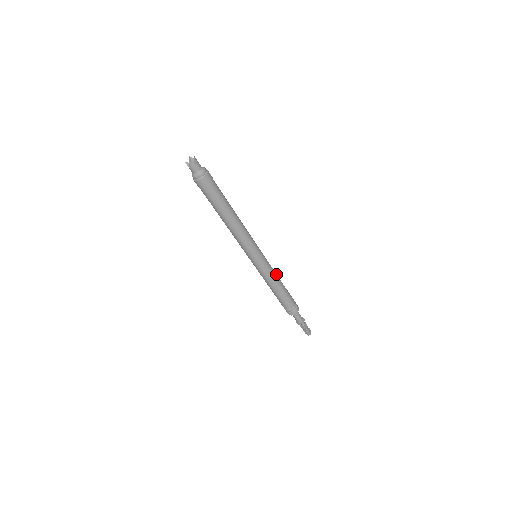
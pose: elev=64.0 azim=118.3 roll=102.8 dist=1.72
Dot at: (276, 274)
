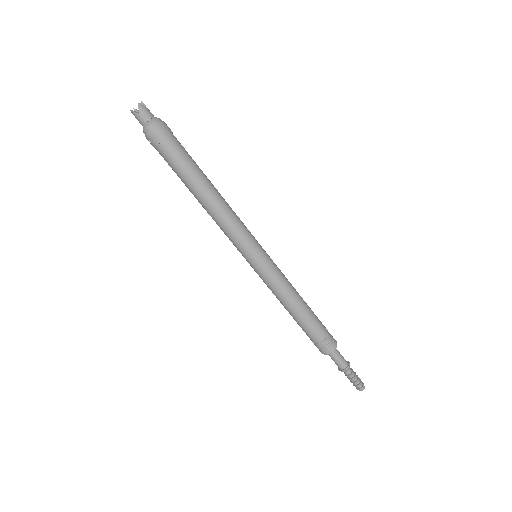
Dot at: occluded
